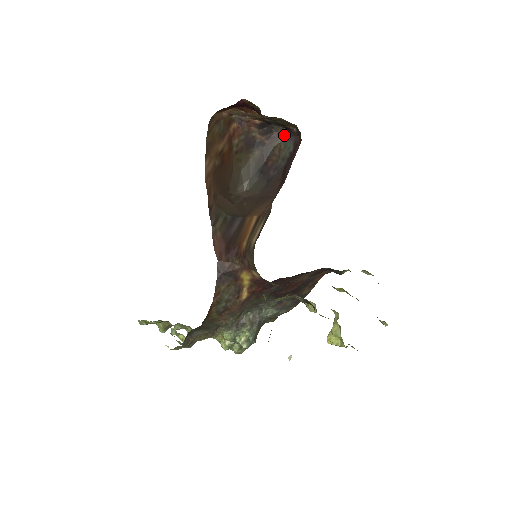
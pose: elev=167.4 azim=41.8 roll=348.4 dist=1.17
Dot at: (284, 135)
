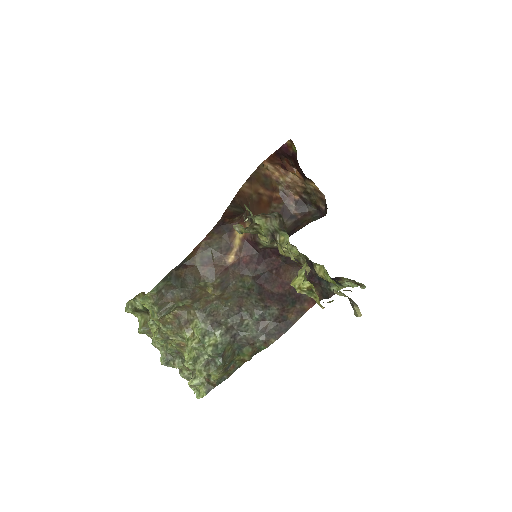
Dot at: (315, 214)
